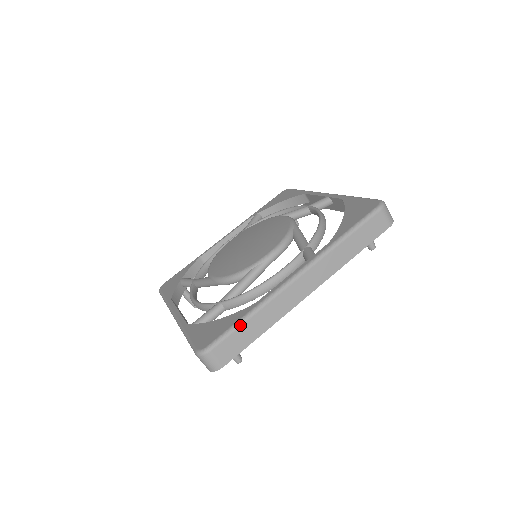
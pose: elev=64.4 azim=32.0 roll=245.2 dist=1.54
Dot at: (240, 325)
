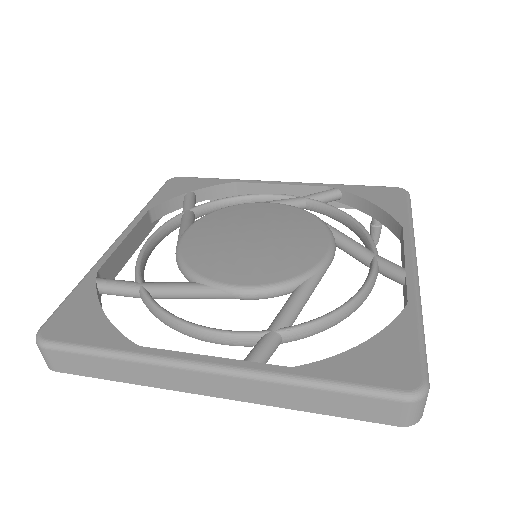
Dot at: (96, 355)
